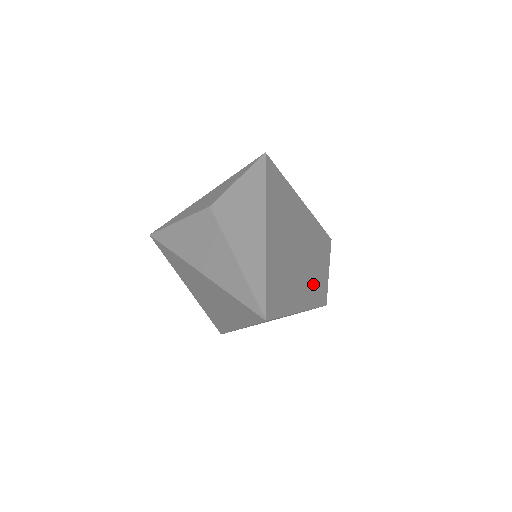
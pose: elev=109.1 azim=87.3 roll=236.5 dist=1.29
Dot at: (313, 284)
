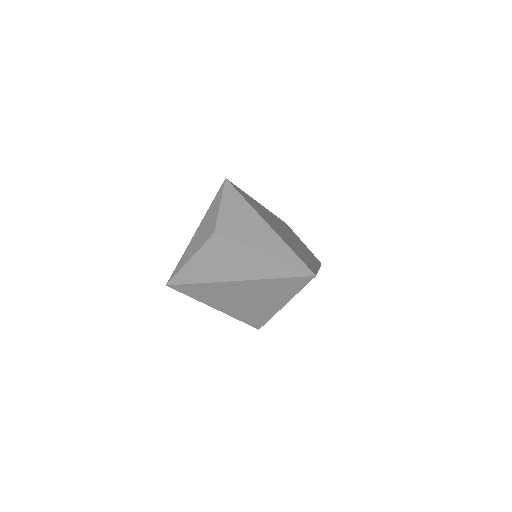
Dot at: (307, 252)
